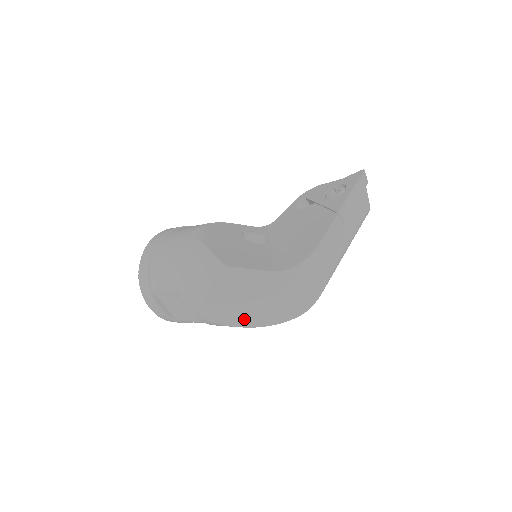
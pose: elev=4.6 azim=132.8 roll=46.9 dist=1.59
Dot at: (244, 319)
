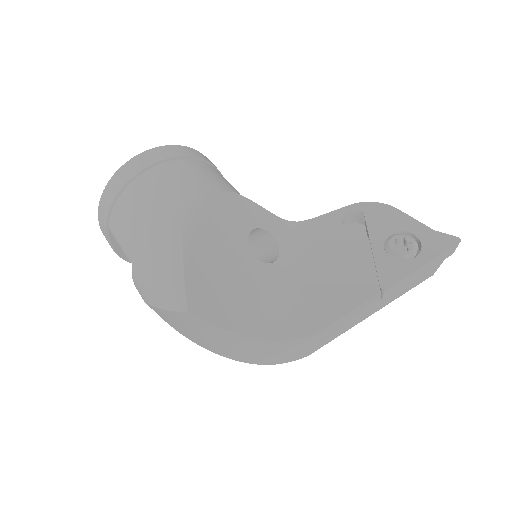
Dot at: (192, 338)
